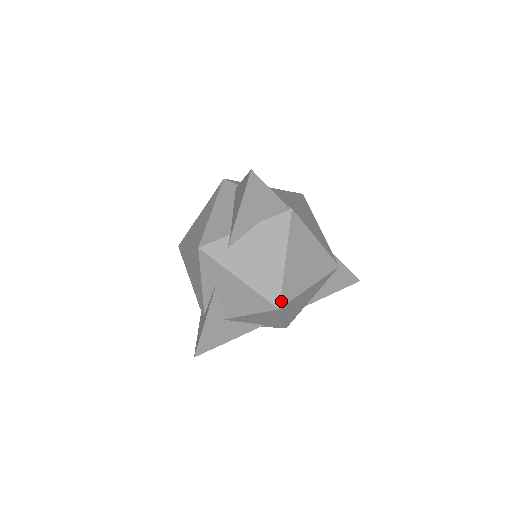
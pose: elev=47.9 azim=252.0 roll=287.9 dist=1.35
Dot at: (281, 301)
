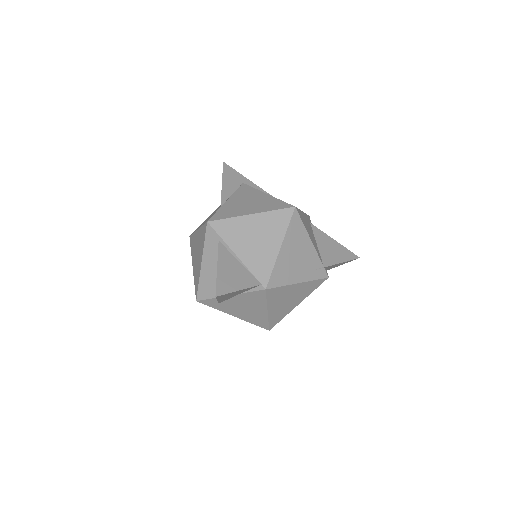
Dot at: (270, 327)
